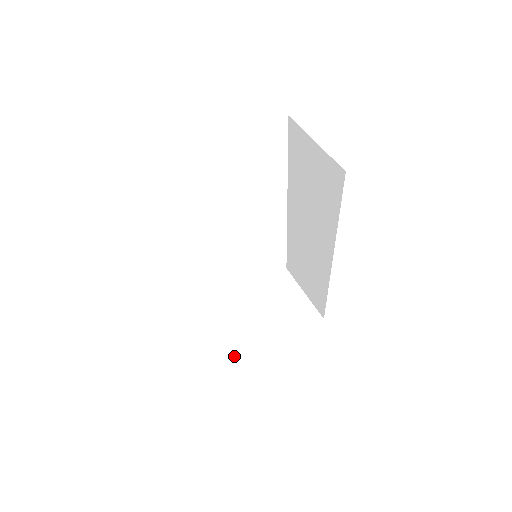
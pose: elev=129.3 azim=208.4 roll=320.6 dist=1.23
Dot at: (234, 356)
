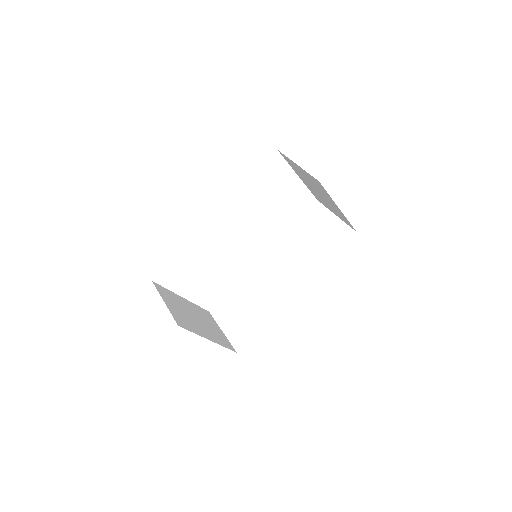
Dot at: (181, 322)
